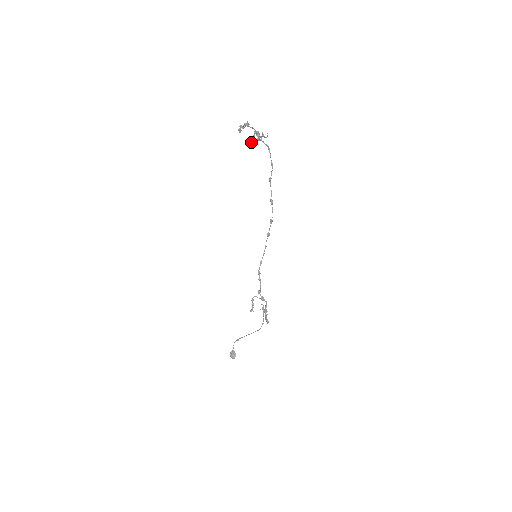
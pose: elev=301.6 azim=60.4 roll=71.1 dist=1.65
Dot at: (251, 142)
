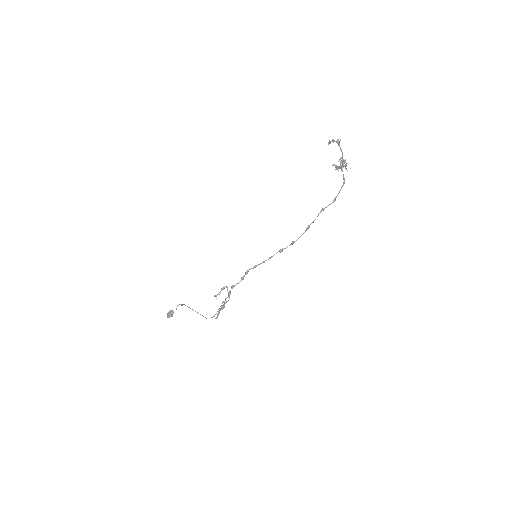
Dot at: (333, 164)
